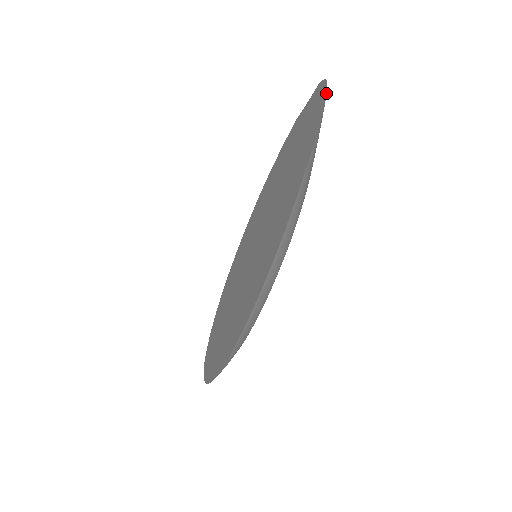
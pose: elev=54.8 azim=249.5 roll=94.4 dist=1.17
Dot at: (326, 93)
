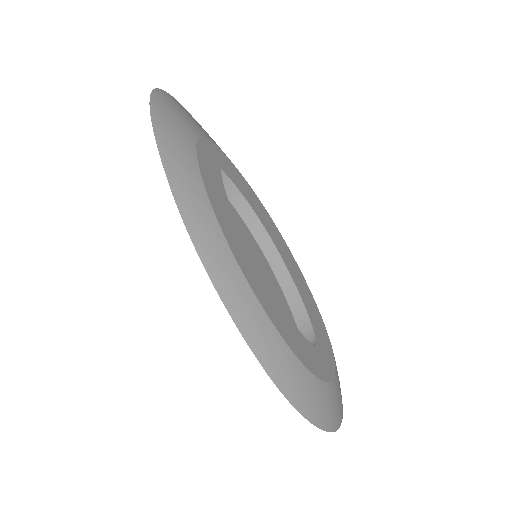
Dot at: (152, 91)
